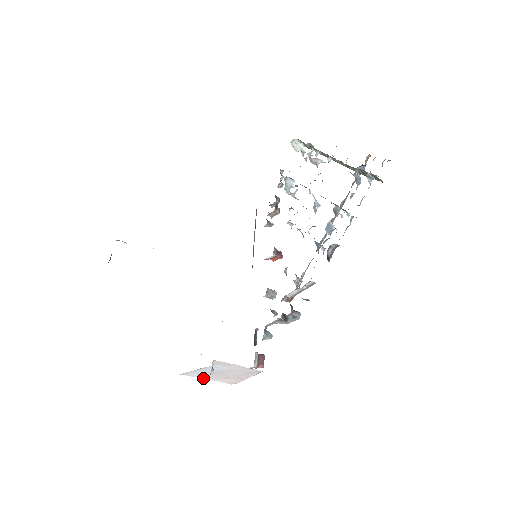
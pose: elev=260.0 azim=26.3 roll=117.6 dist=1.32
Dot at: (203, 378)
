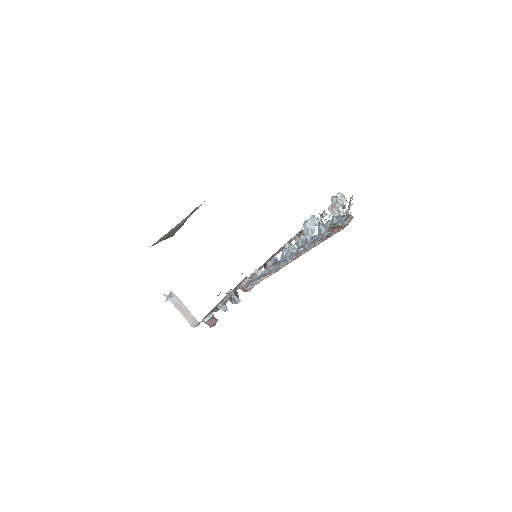
Dot at: (176, 308)
